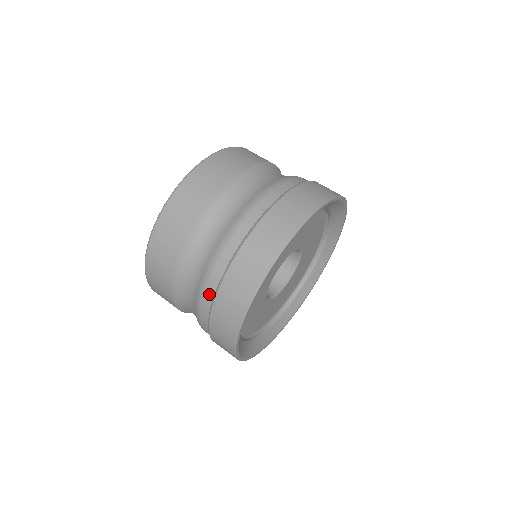
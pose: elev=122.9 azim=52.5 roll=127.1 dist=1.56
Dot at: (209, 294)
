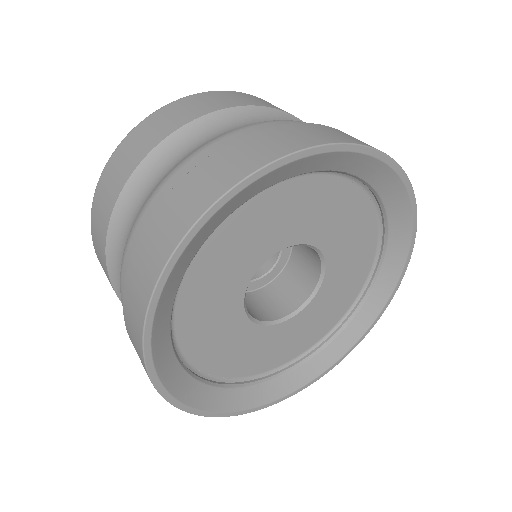
Dot at: (175, 179)
